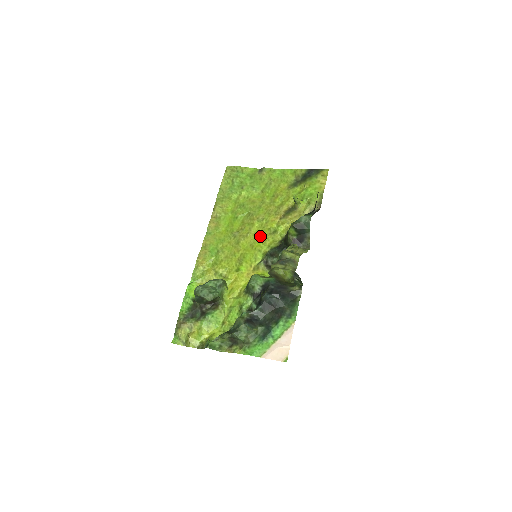
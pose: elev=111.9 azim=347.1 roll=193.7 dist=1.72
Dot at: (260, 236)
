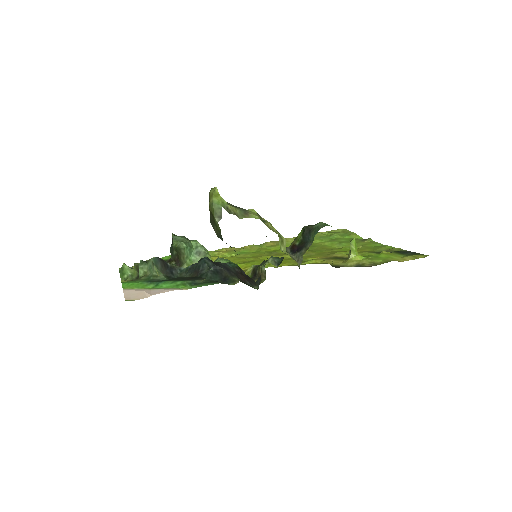
Dot at: (287, 259)
